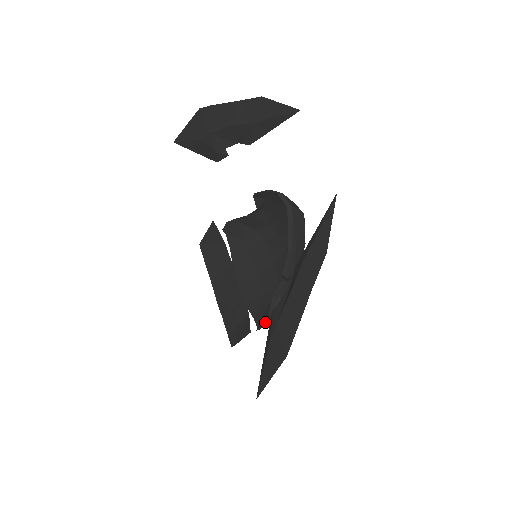
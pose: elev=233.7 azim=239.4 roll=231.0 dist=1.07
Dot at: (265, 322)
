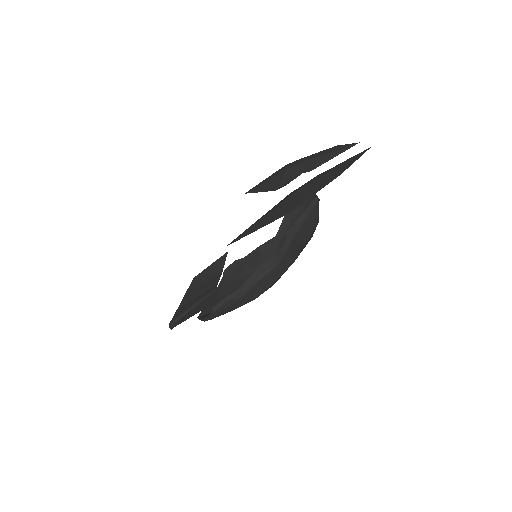
Dot at: (230, 296)
